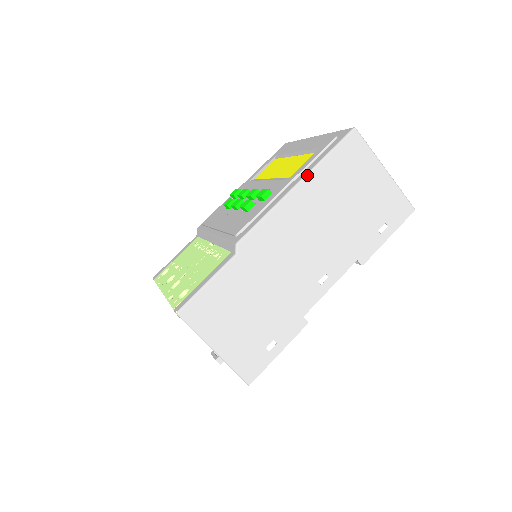
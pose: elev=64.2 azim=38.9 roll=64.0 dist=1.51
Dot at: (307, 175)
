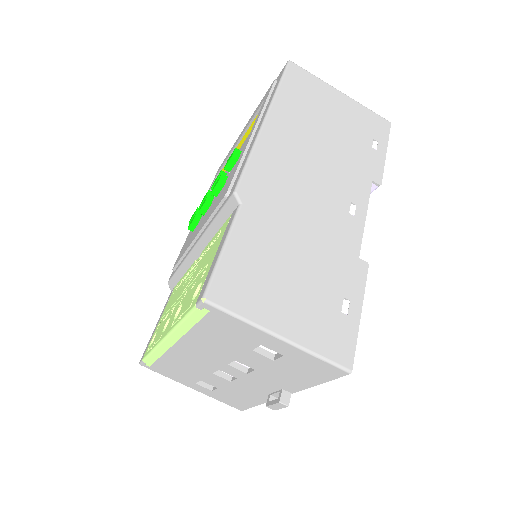
Dot at: (270, 107)
